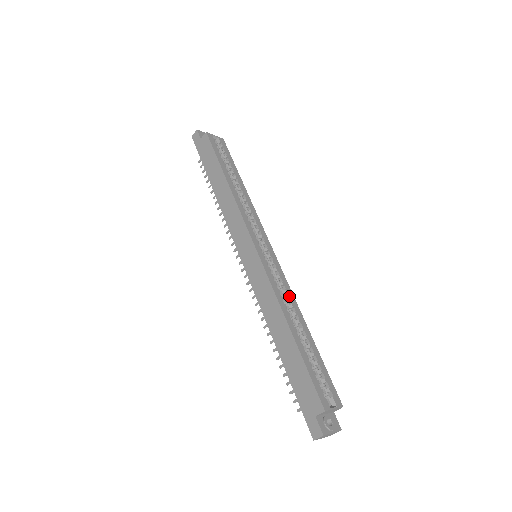
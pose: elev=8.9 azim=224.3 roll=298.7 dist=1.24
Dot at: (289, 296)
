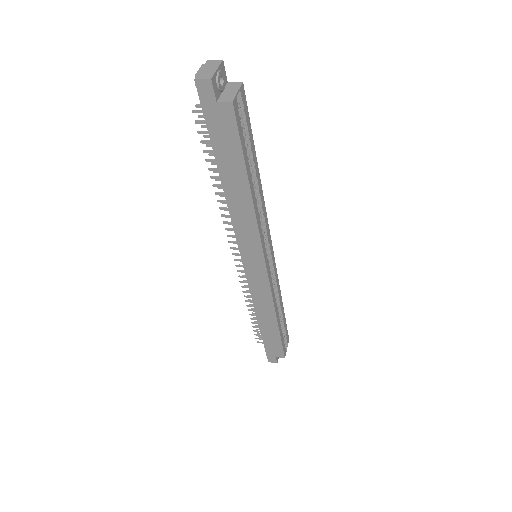
Dot at: (278, 289)
